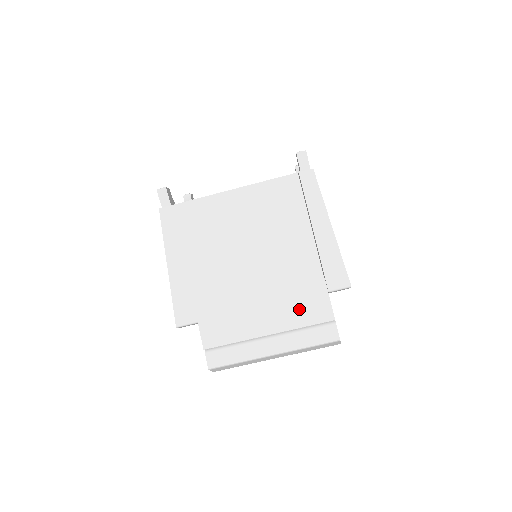
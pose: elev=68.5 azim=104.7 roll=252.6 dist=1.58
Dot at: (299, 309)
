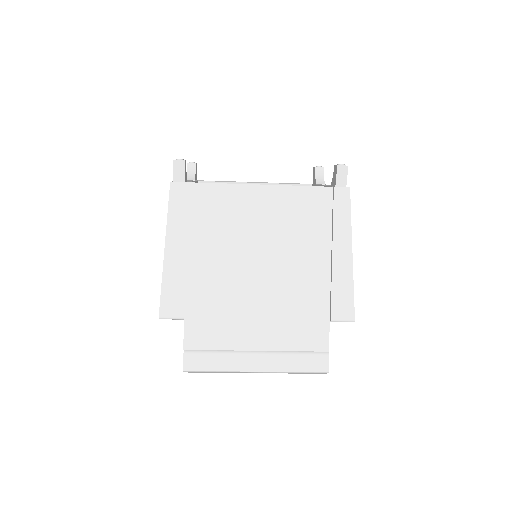
Dot at: (296, 332)
